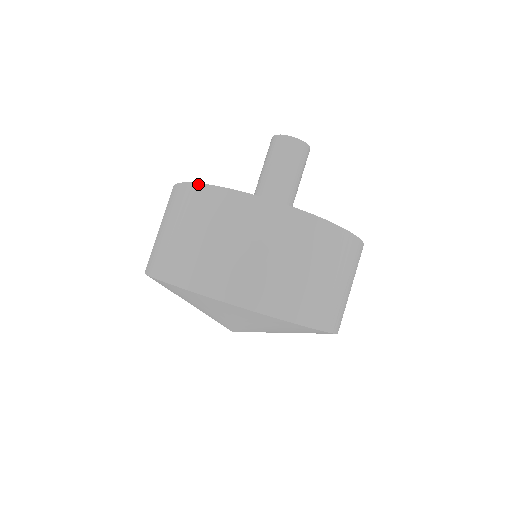
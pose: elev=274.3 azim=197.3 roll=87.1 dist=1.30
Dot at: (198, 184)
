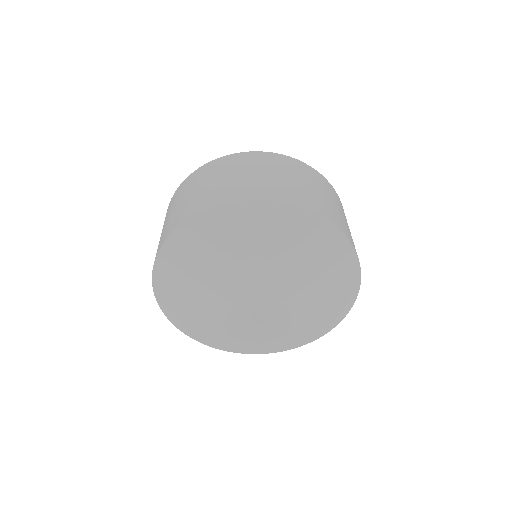
Dot at: (241, 152)
